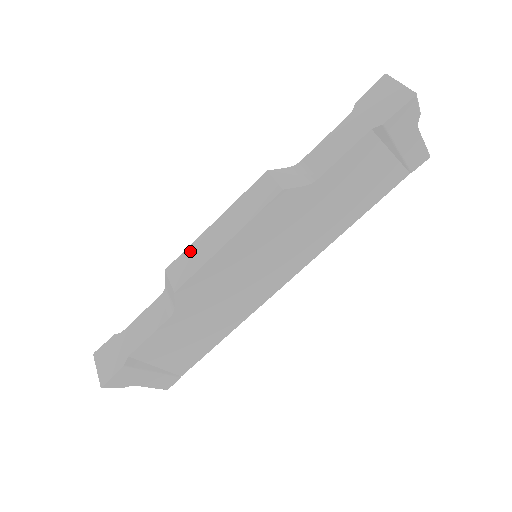
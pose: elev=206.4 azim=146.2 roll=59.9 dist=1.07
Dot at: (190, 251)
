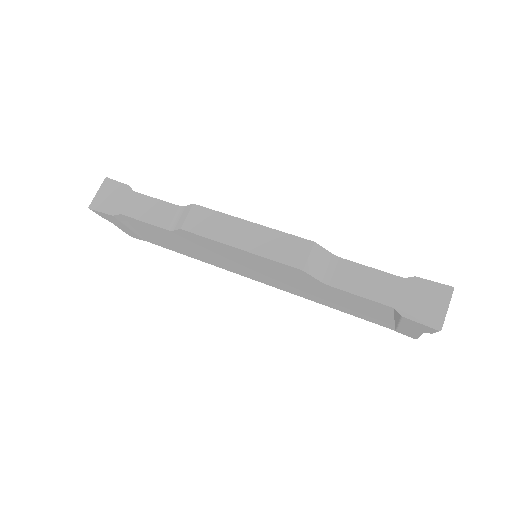
Dot at: (218, 217)
